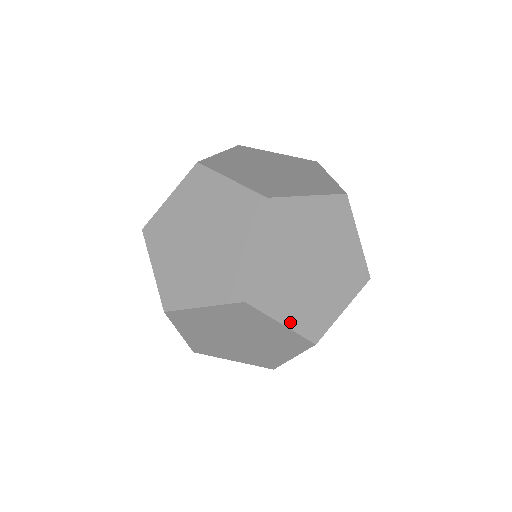
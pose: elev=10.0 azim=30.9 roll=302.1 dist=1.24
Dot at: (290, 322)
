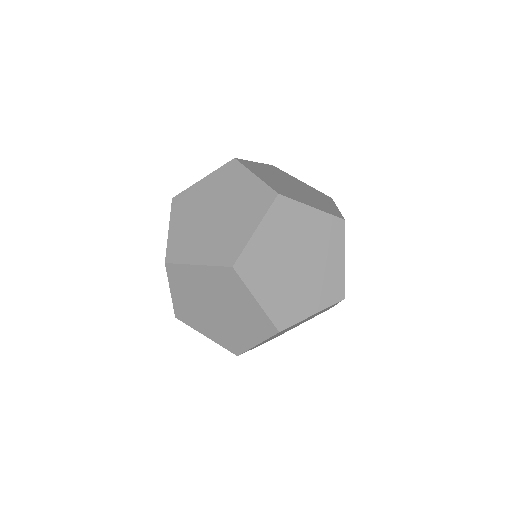
Dot at: occluded
